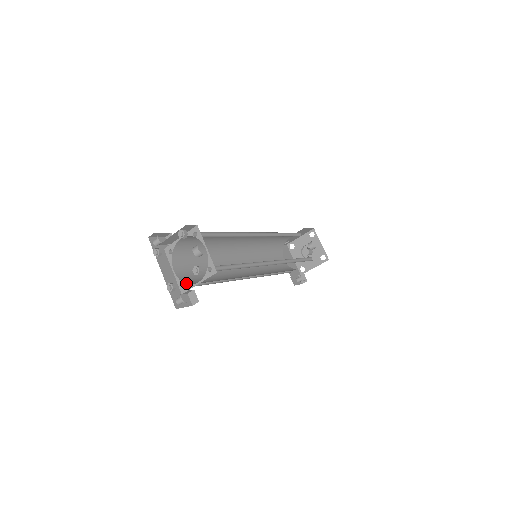
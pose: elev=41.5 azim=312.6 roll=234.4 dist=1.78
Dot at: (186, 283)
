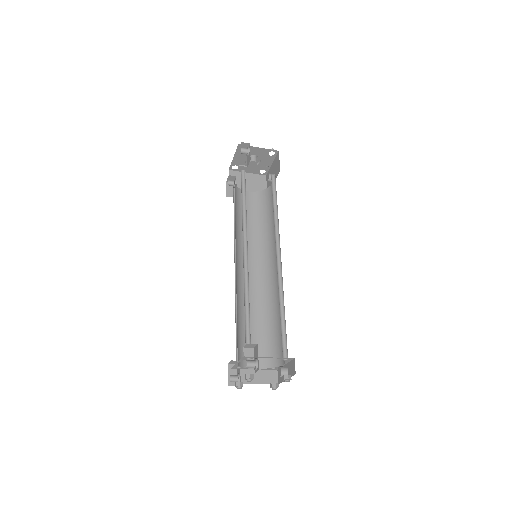
Dot at: (242, 366)
